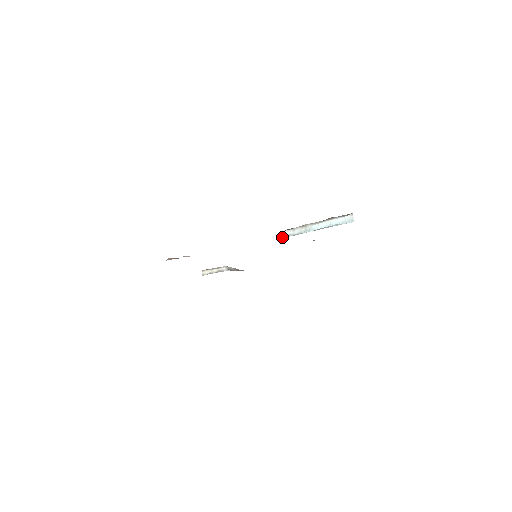
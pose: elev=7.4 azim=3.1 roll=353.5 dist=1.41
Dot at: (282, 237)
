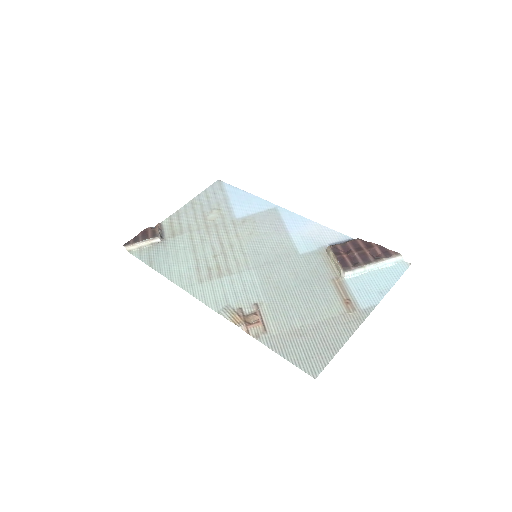
Dot at: (342, 276)
